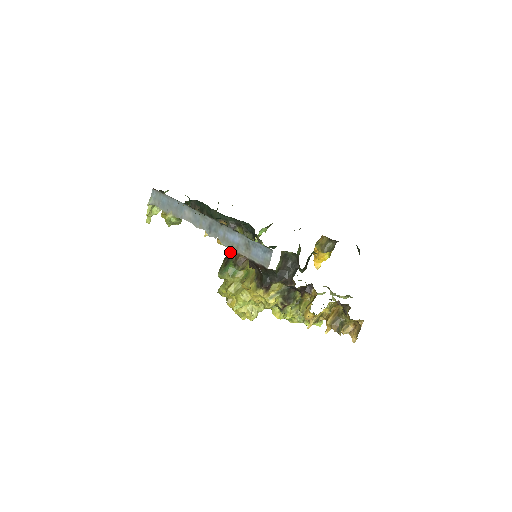
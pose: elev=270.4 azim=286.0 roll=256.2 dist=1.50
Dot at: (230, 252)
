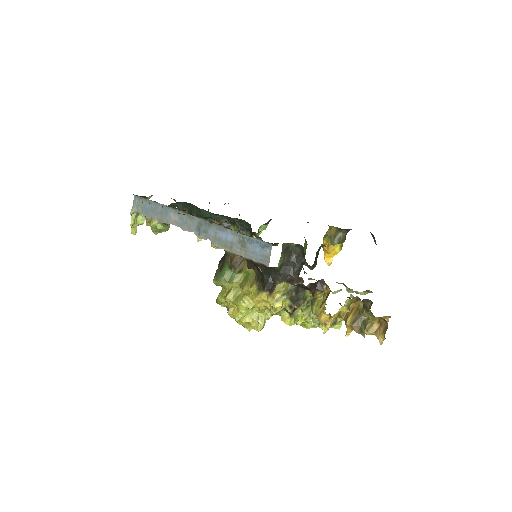
Dot at: (224, 254)
